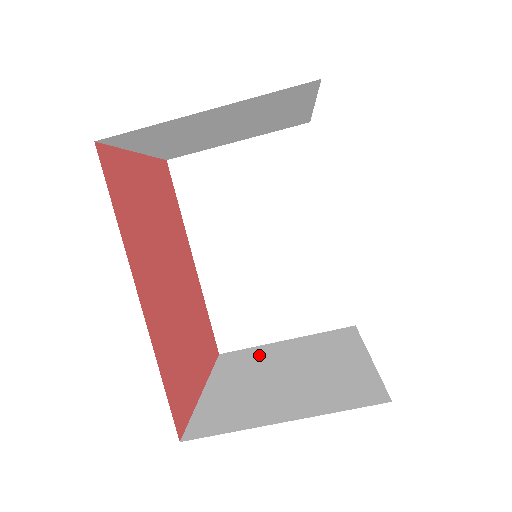
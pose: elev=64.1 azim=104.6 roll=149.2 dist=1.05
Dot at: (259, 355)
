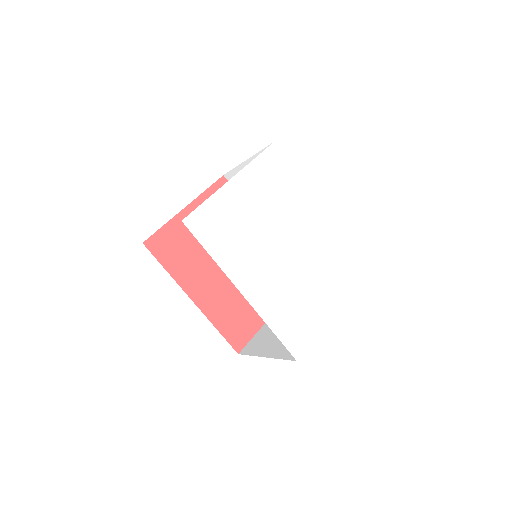
Dot at: occluded
